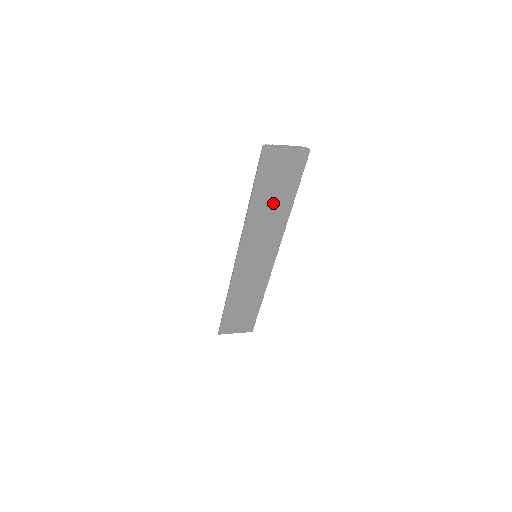
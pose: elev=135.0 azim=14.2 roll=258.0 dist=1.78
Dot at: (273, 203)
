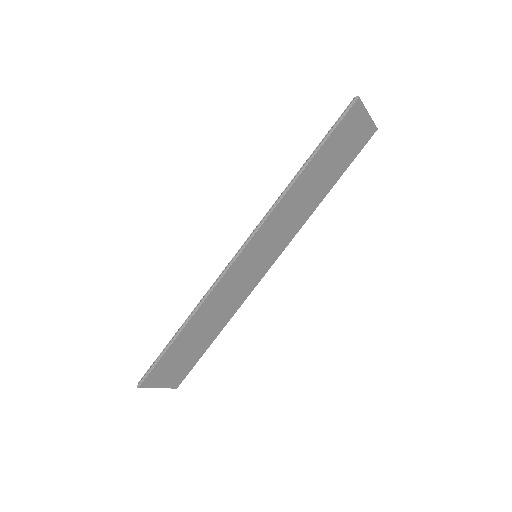
Dot at: (318, 181)
